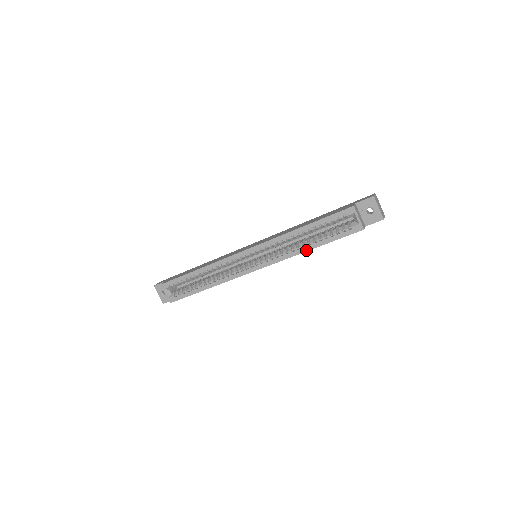
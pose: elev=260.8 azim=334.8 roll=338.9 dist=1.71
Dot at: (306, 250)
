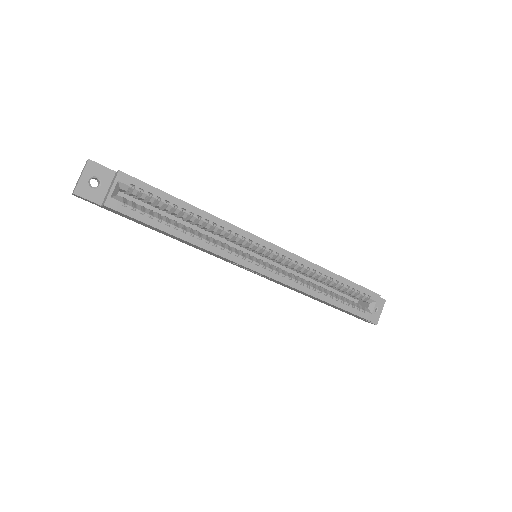
Dot at: (319, 297)
